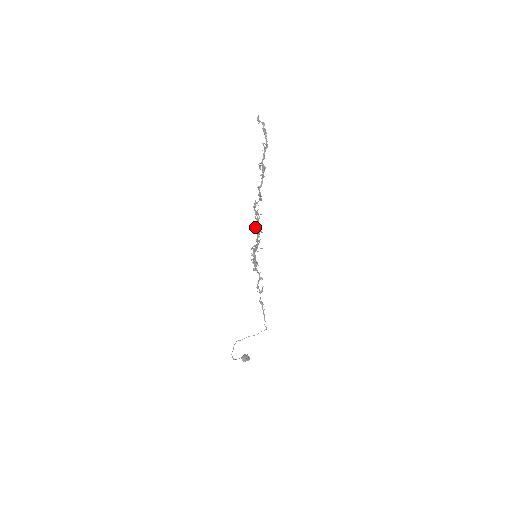
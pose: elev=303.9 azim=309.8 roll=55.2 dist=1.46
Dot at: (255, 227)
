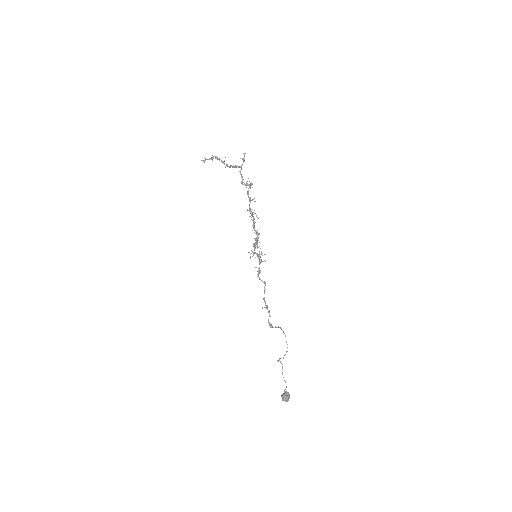
Dot at: (252, 216)
